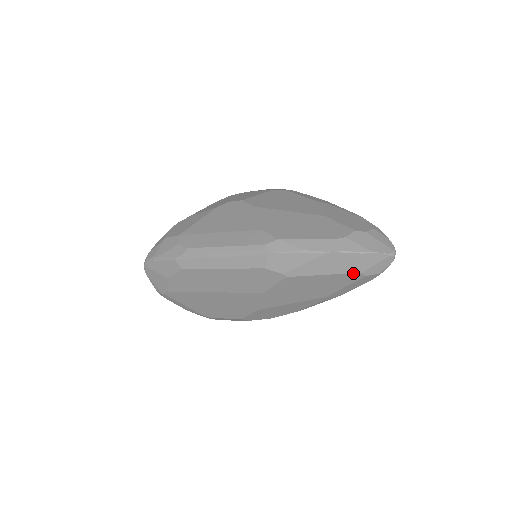
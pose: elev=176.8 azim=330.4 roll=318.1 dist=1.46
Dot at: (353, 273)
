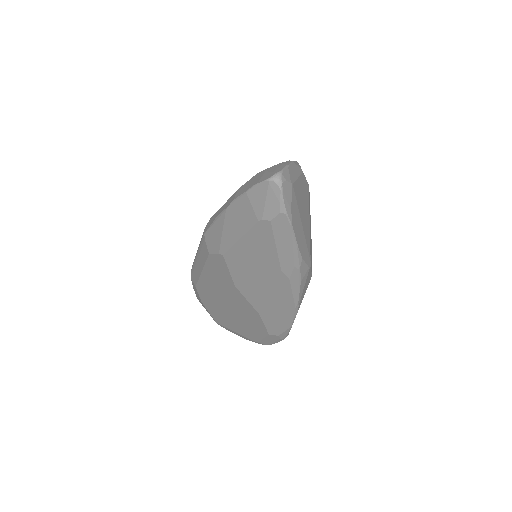
Dot at: (257, 223)
